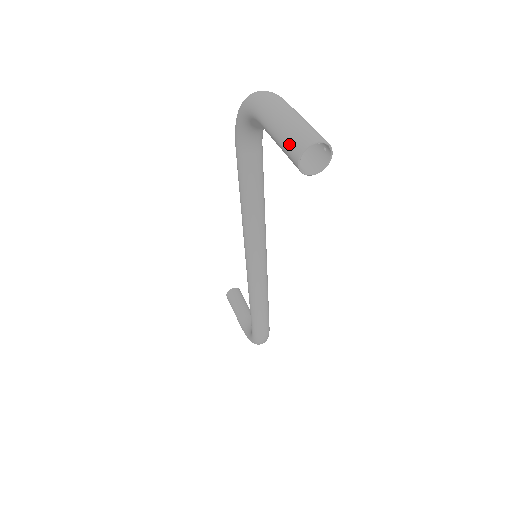
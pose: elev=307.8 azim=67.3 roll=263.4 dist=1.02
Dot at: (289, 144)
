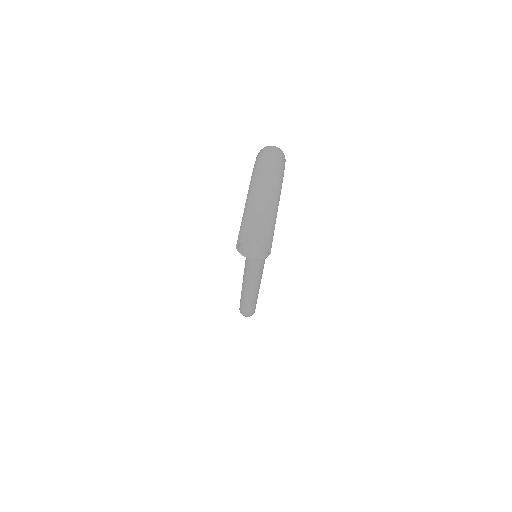
Dot at: (242, 225)
